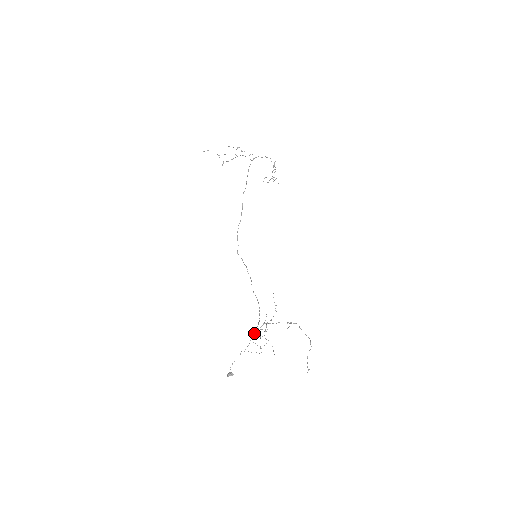
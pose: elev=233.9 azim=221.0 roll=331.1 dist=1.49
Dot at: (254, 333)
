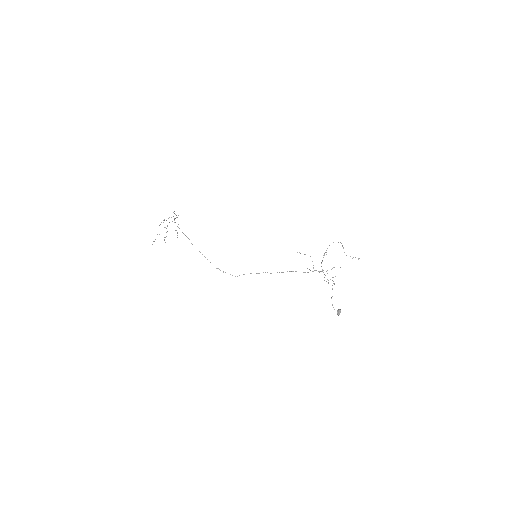
Dot at: occluded
